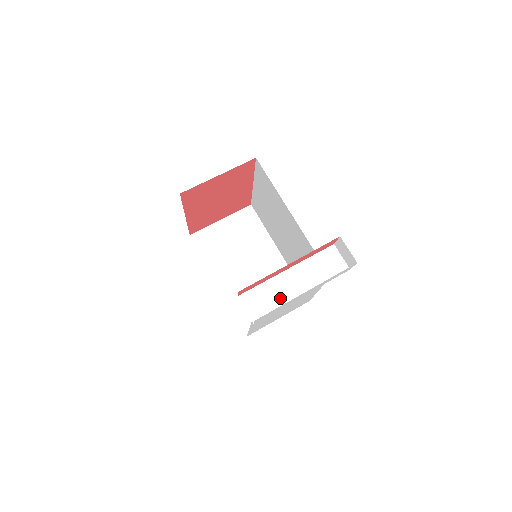
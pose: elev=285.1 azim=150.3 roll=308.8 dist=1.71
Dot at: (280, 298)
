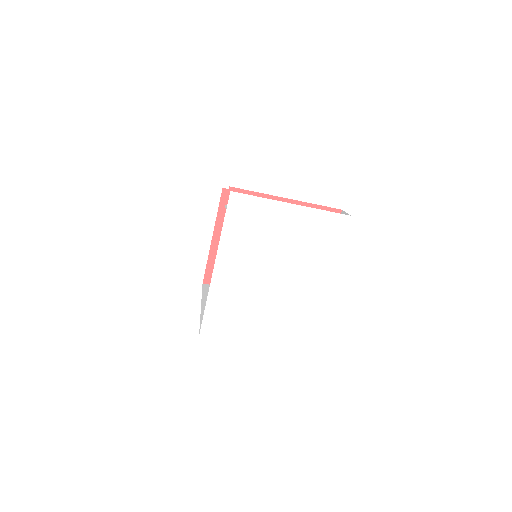
Dot at: occluded
